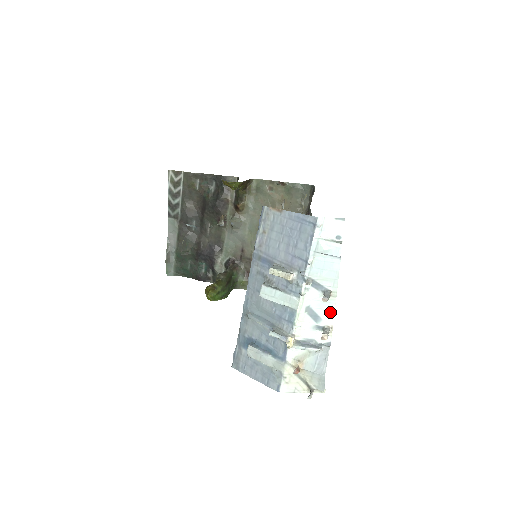
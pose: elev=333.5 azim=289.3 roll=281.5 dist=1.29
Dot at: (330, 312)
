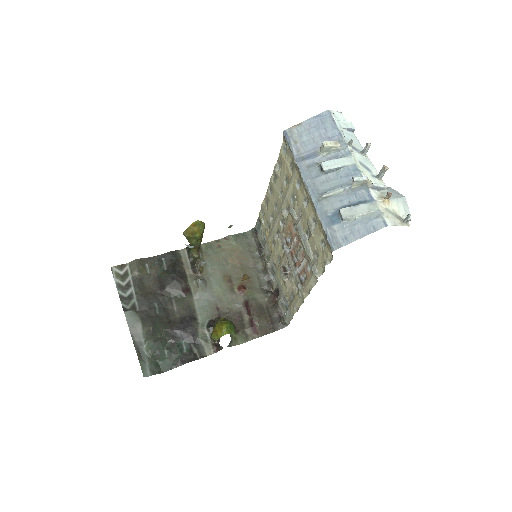
Dot at: (372, 166)
